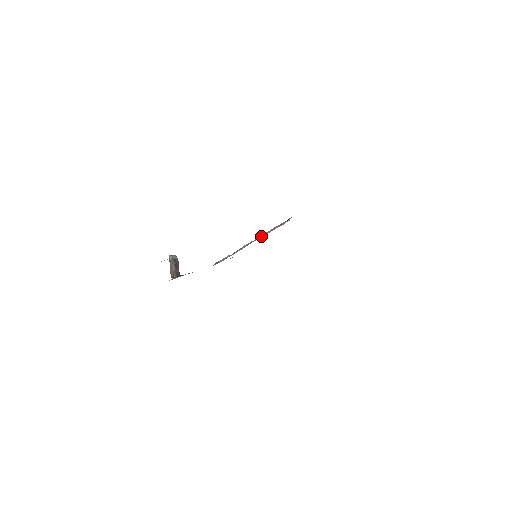
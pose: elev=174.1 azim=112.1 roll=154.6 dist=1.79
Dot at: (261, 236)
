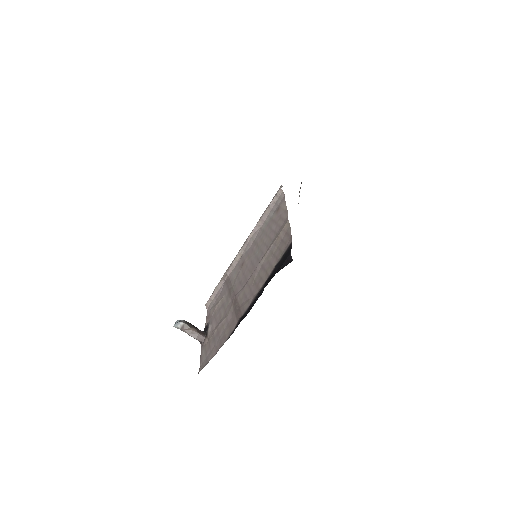
Dot at: (255, 230)
